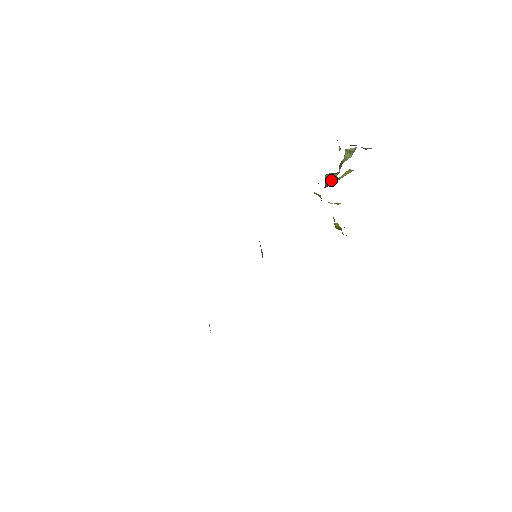
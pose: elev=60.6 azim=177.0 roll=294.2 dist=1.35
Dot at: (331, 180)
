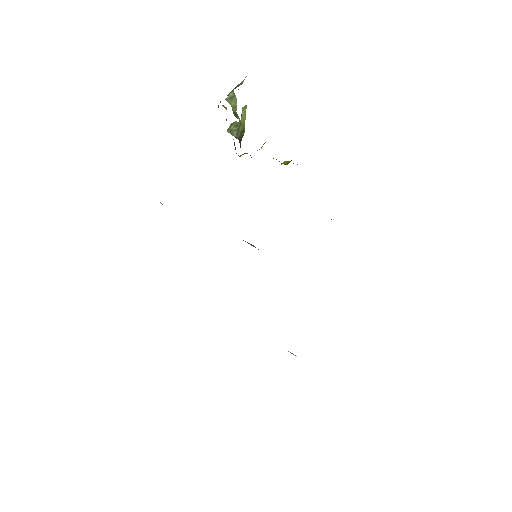
Dot at: (237, 130)
